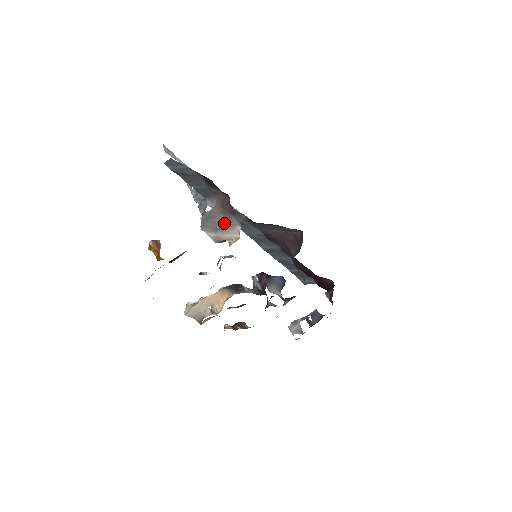
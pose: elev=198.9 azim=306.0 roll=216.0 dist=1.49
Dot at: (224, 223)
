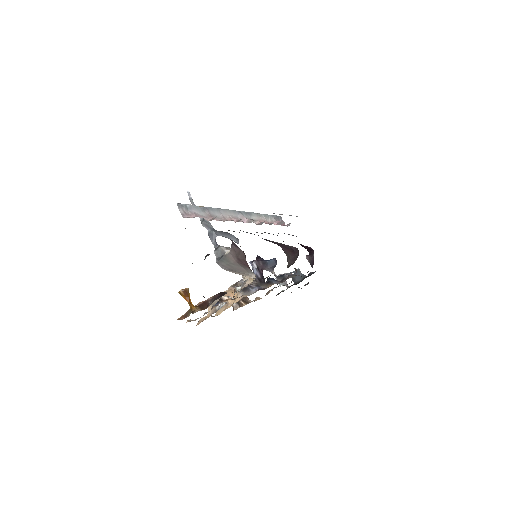
Dot at: (239, 268)
